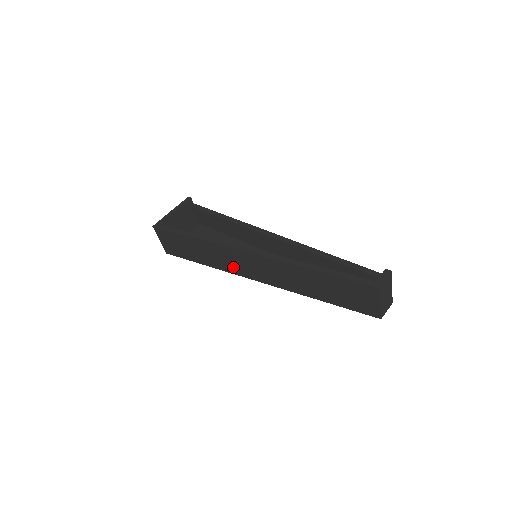
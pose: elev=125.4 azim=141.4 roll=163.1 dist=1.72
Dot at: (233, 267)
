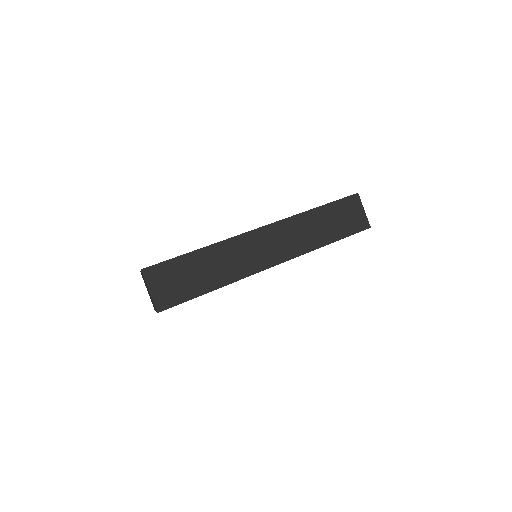
Dot at: (249, 264)
